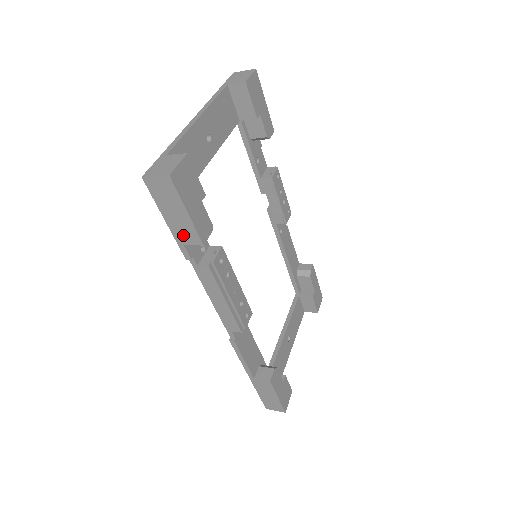
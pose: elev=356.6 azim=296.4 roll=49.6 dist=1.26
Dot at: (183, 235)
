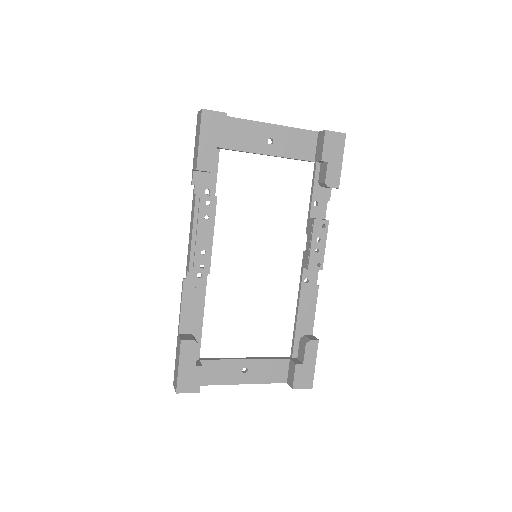
Dot at: (195, 161)
